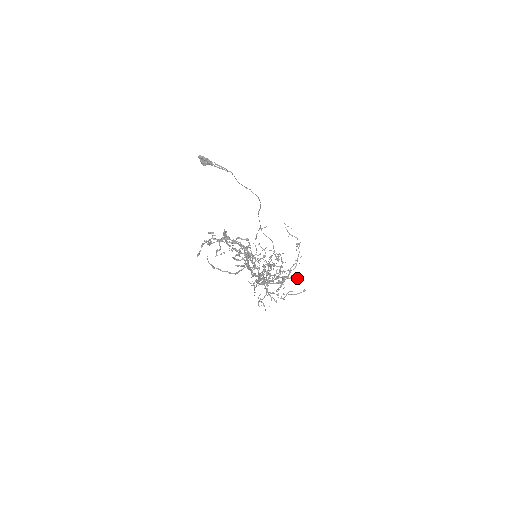
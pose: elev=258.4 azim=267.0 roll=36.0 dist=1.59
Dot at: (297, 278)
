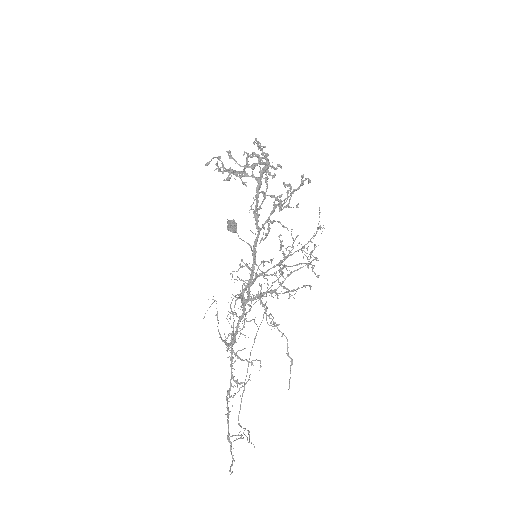
Dot at: (311, 252)
